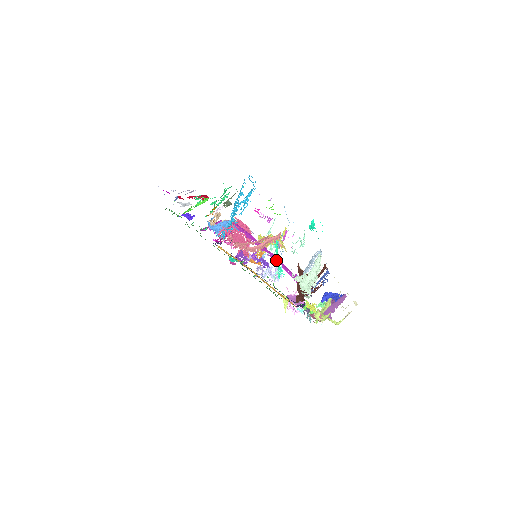
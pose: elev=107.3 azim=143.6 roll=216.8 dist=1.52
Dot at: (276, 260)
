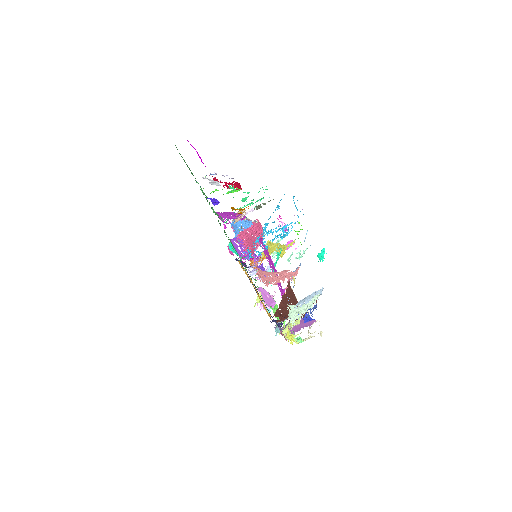
Dot at: occluded
